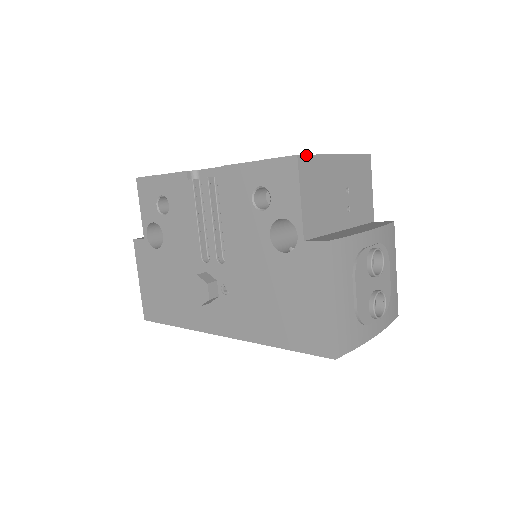
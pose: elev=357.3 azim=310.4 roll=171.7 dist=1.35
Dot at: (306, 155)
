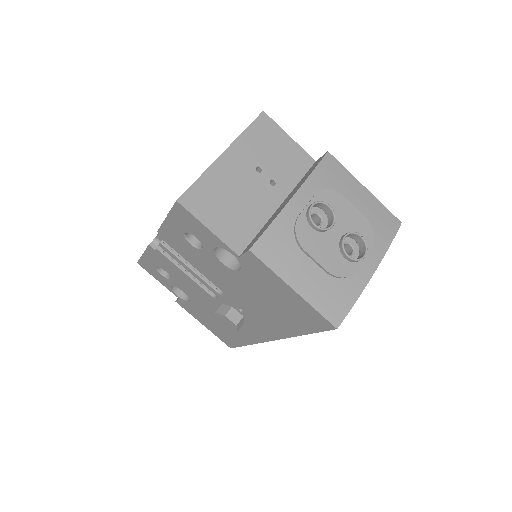
Dot at: (186, 191)
